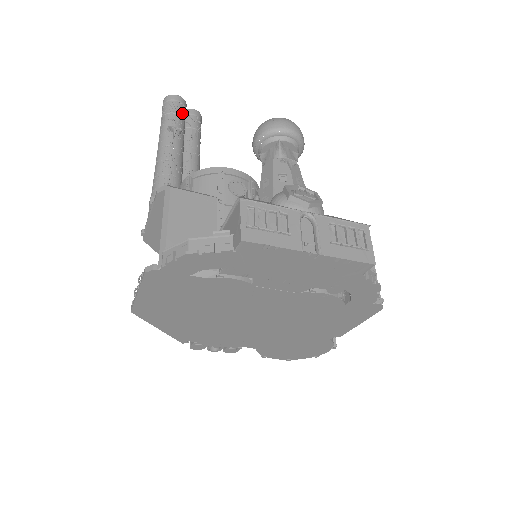
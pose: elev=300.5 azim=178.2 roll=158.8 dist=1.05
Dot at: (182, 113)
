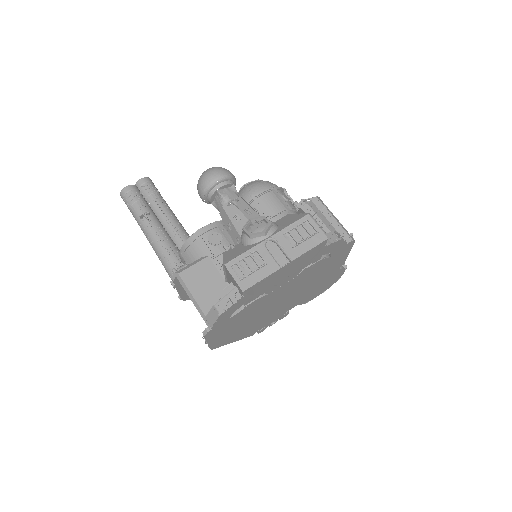
Dot at: (139, 197)
